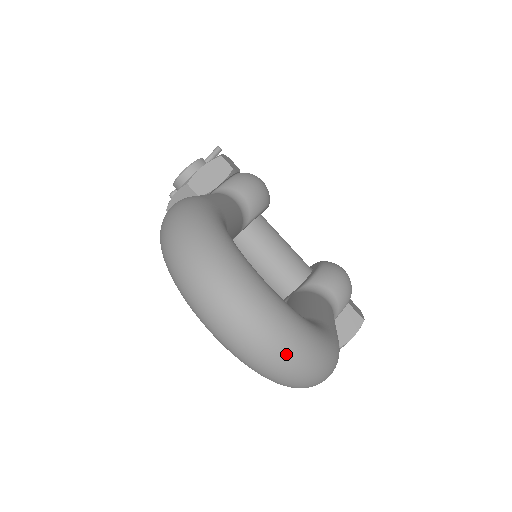
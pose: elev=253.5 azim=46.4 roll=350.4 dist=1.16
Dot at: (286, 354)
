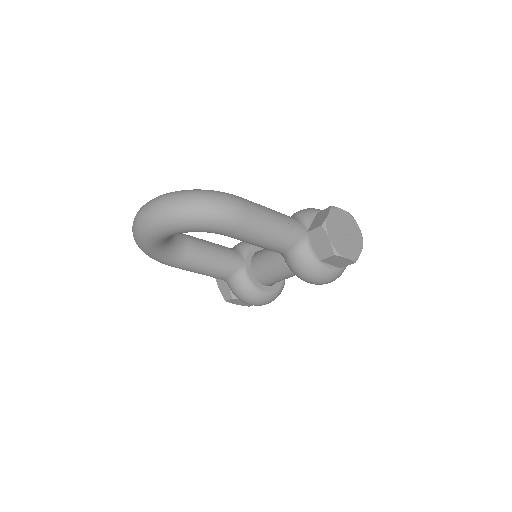
Dot at: (162, 200)
